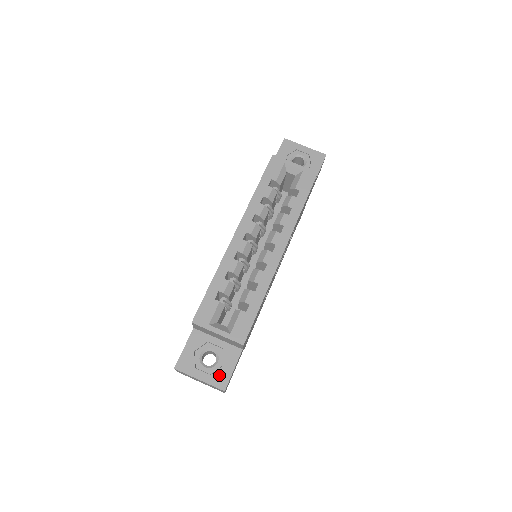
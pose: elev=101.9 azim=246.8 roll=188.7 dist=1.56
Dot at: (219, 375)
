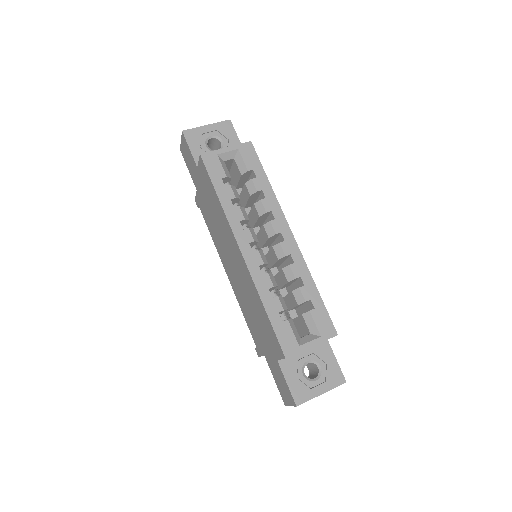
Dot at: (331, 375)
